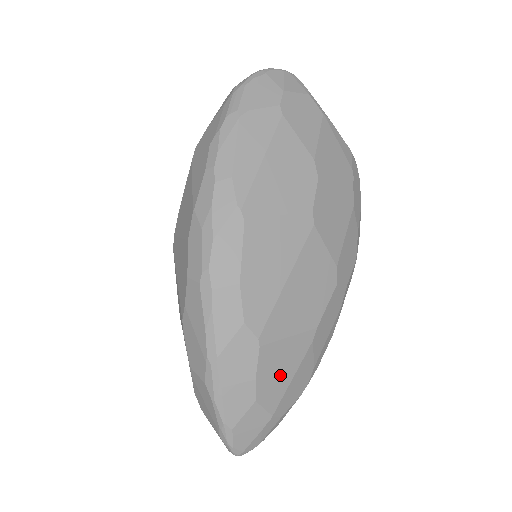
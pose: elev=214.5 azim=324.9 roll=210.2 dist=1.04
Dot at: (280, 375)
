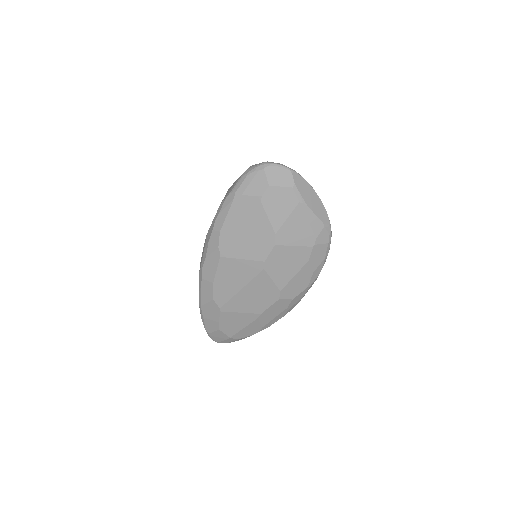
Dot at: (235, 325)
